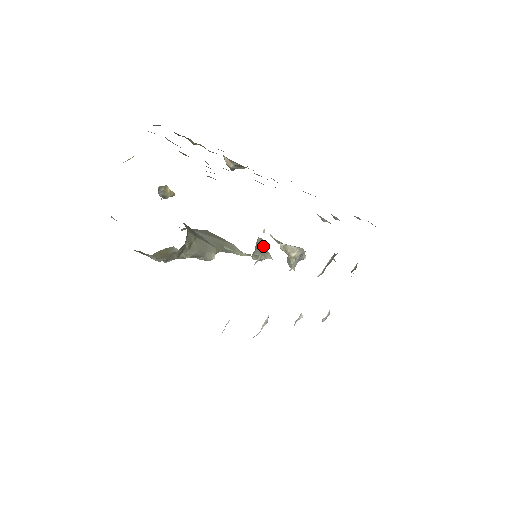
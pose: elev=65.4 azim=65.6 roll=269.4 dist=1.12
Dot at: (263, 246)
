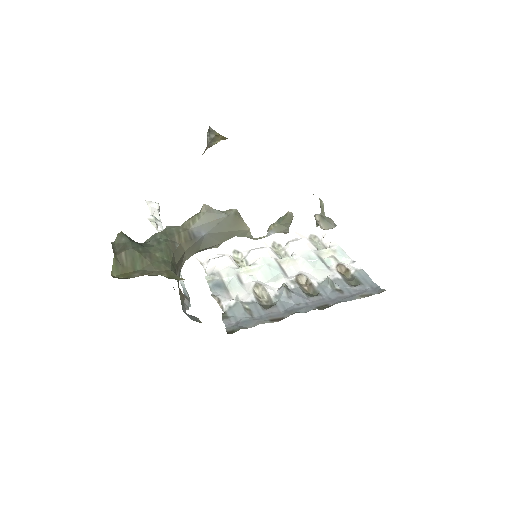
Dot at: (287, 224)
